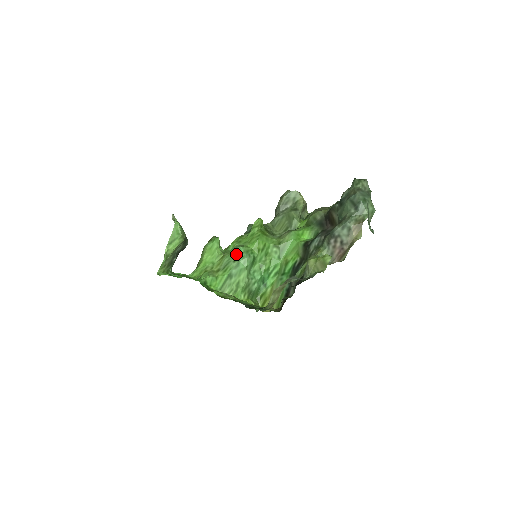
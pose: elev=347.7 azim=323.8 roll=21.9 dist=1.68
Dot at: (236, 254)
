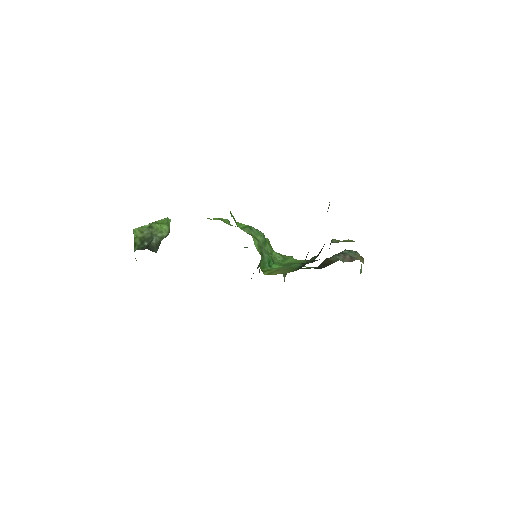
Dot at: occluded
